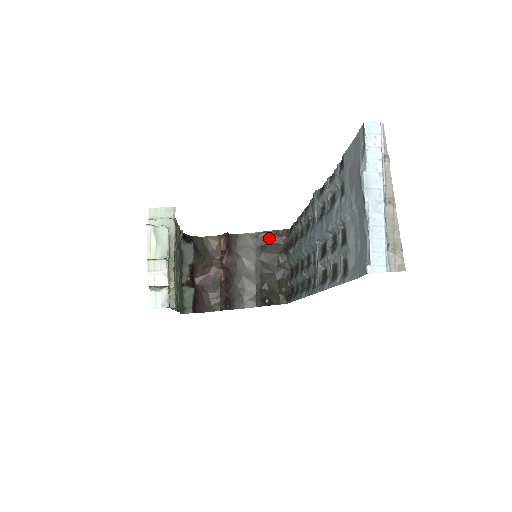
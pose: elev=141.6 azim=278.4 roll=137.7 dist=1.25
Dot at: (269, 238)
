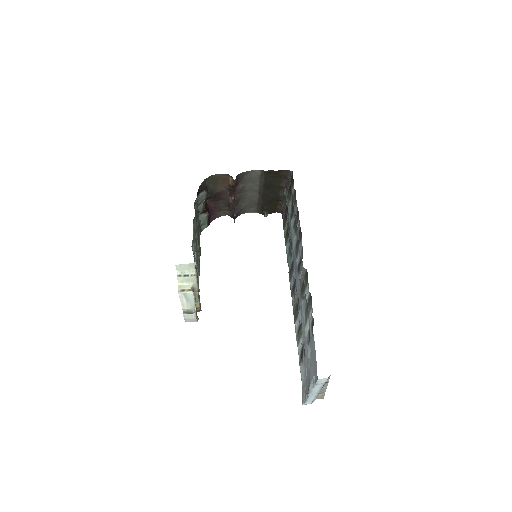
Dot at: (273, 175)
